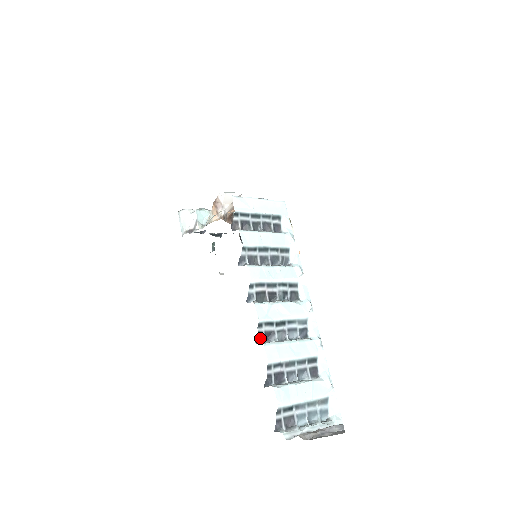
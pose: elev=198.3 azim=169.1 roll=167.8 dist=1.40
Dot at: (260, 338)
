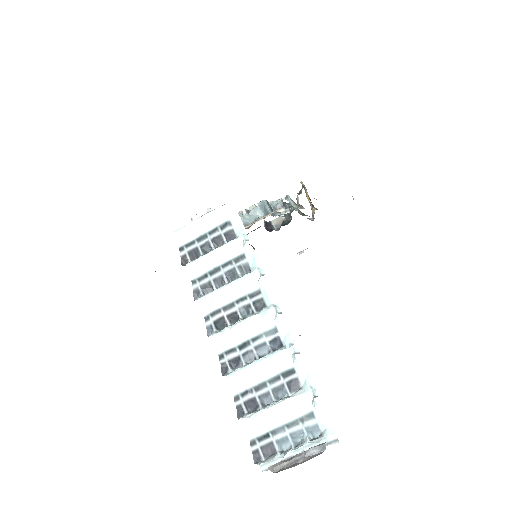
Dot at: (225, 369)
